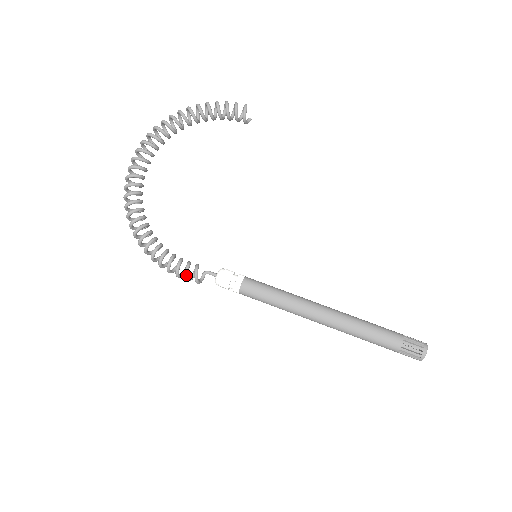
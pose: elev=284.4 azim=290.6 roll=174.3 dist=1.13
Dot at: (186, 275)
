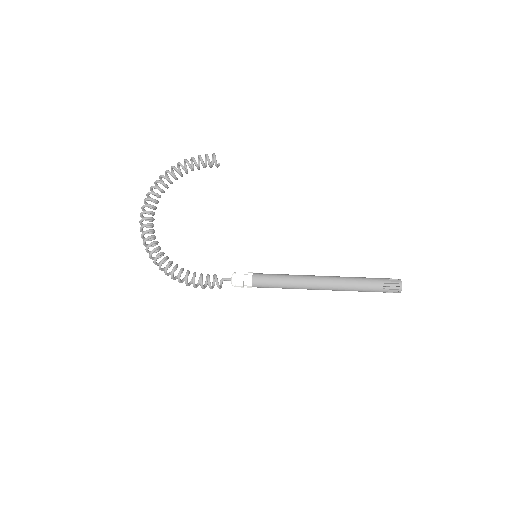
Dot at: (209, 283)
